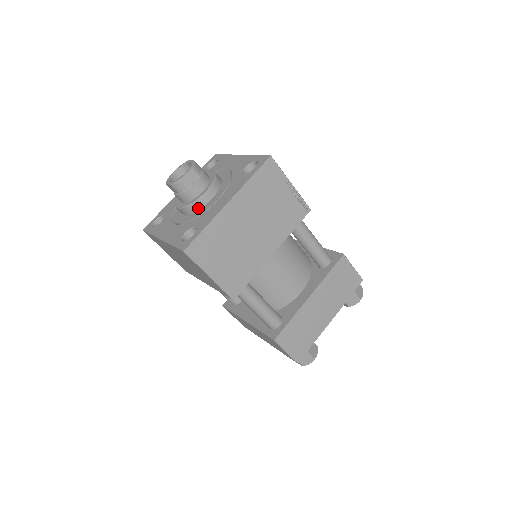
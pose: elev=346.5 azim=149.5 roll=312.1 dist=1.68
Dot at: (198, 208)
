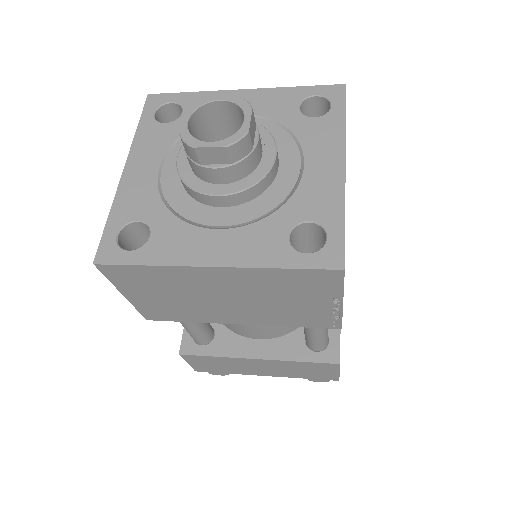
Dot at: (265, 188)
